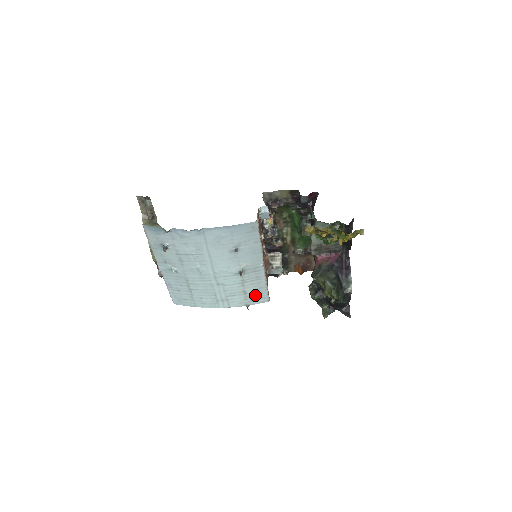
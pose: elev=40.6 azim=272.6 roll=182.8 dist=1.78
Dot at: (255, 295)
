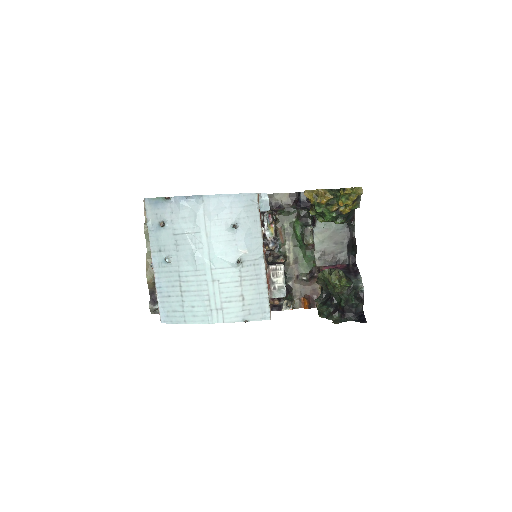
Dot at: (254, 305)
